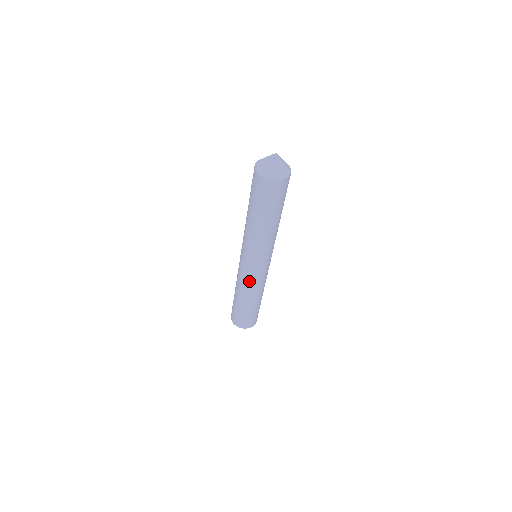
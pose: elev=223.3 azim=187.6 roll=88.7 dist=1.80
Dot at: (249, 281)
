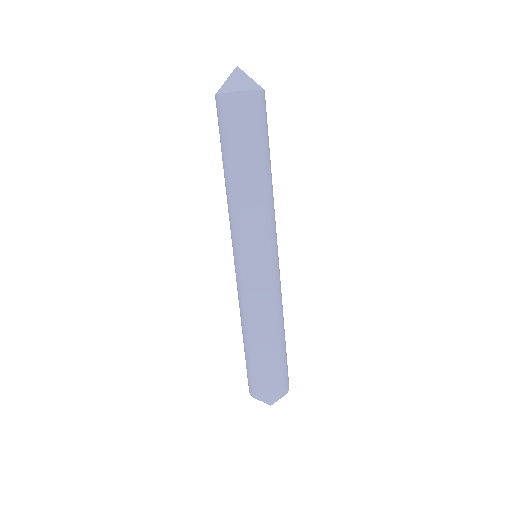
Dot at: (253, 294)
